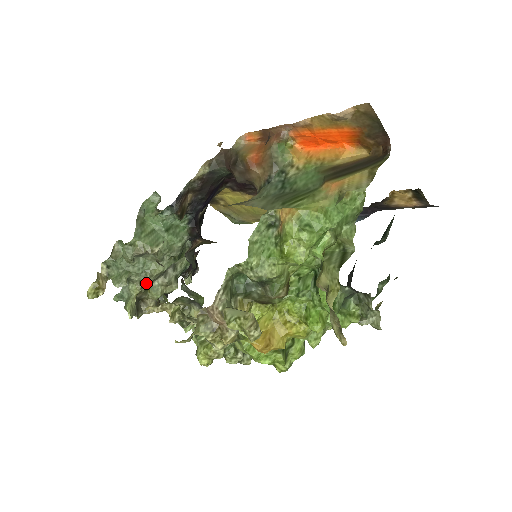
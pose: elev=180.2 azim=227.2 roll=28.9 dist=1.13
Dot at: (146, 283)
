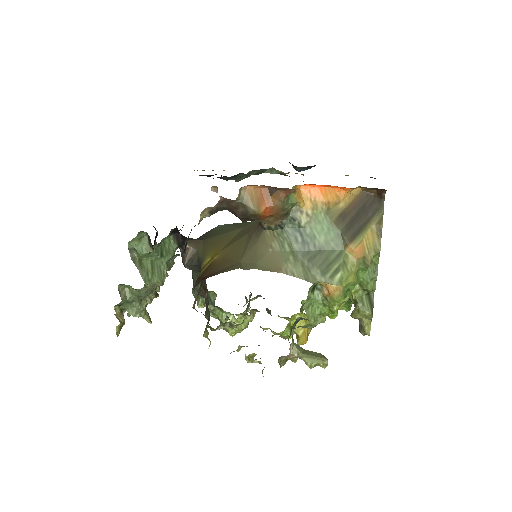
Dot at: occluded
